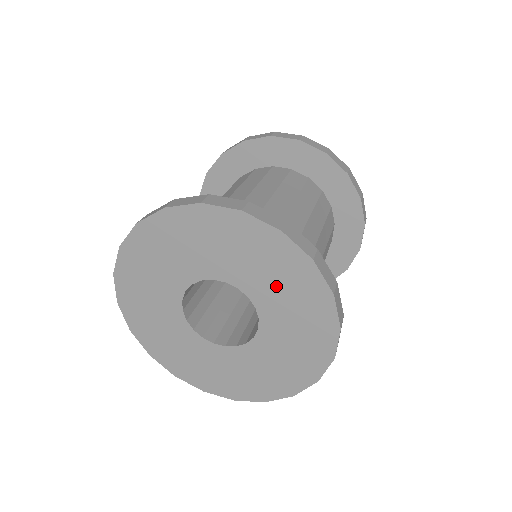
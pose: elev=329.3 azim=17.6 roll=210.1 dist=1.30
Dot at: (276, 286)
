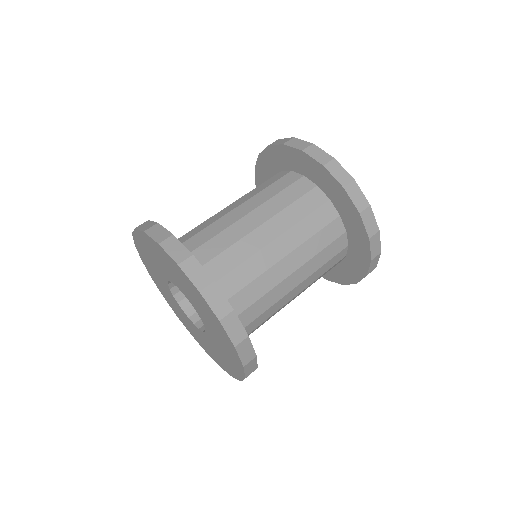
Dot at: (207, 317)
